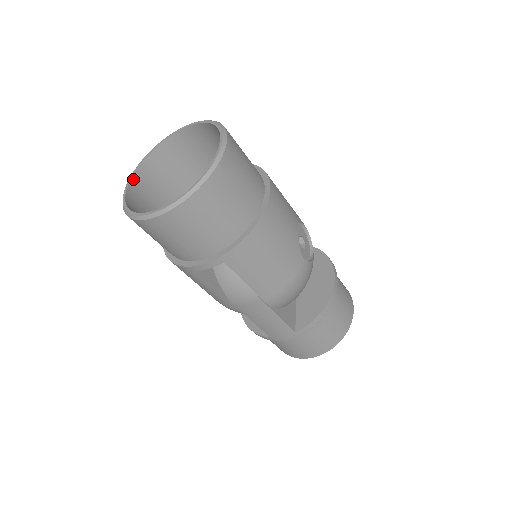
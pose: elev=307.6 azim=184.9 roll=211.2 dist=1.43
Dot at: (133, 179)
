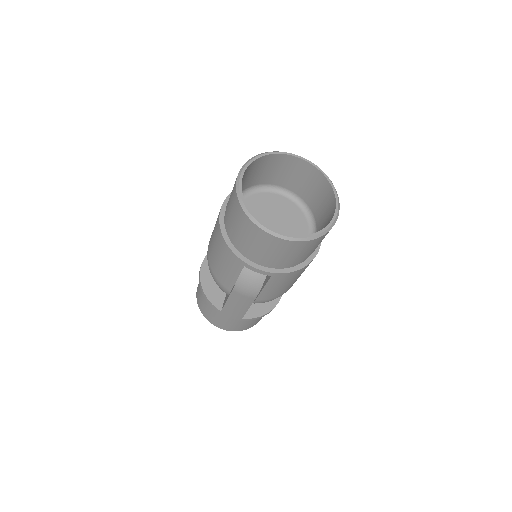
Dot at: (246, 169)
